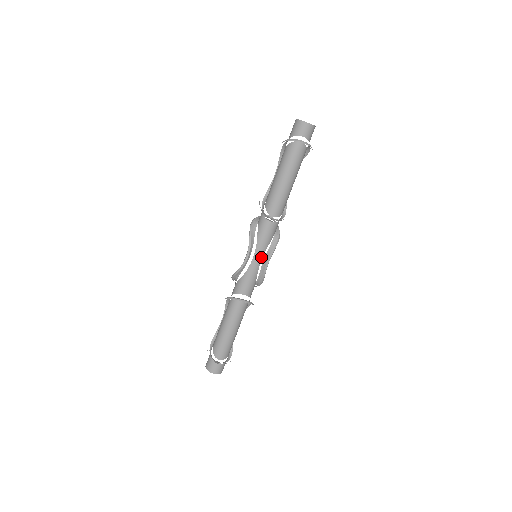
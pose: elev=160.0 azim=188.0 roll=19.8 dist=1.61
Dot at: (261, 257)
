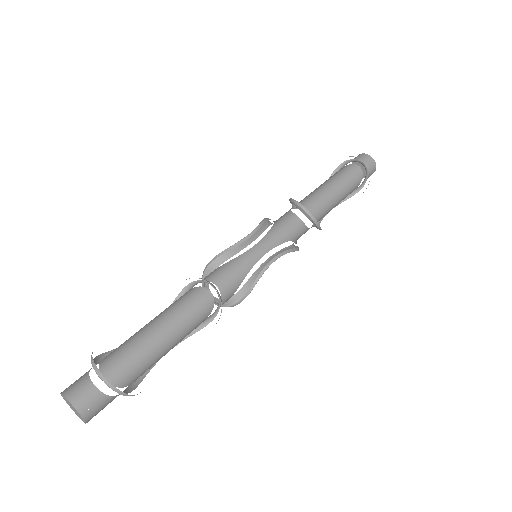
Dot at: (266, 250)
